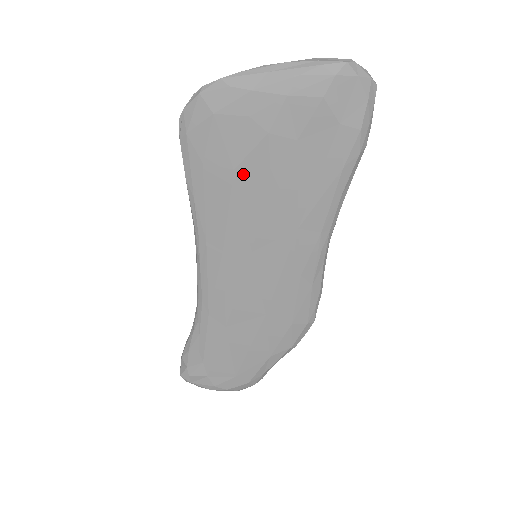
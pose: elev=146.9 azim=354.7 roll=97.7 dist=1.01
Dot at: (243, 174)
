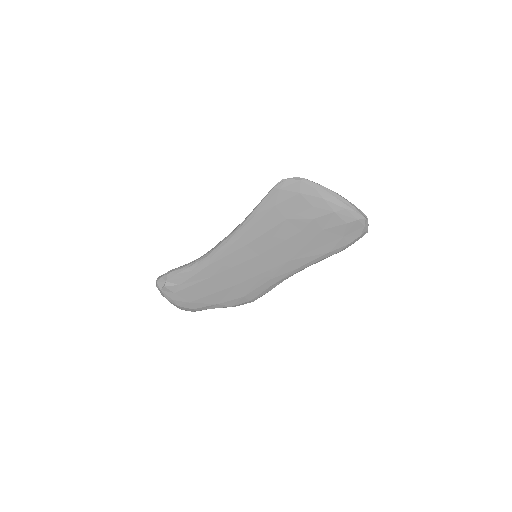
Dot at: (288, 224)
